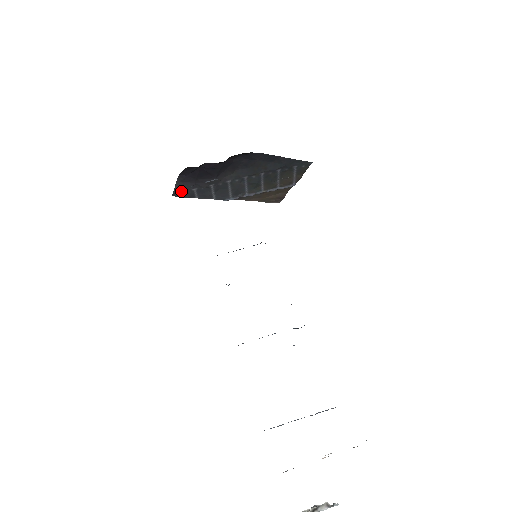
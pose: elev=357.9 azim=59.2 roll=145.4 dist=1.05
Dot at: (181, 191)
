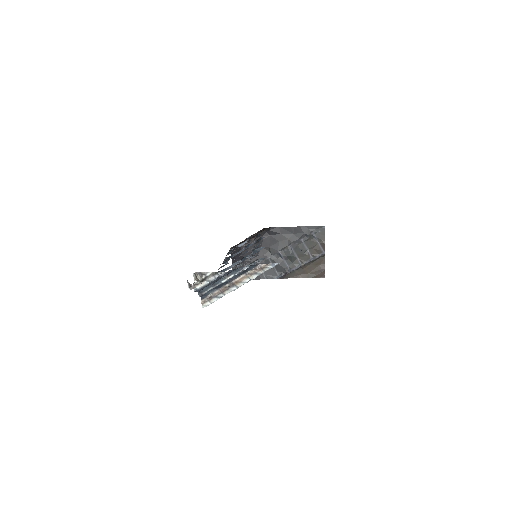
Dot at: occluded
